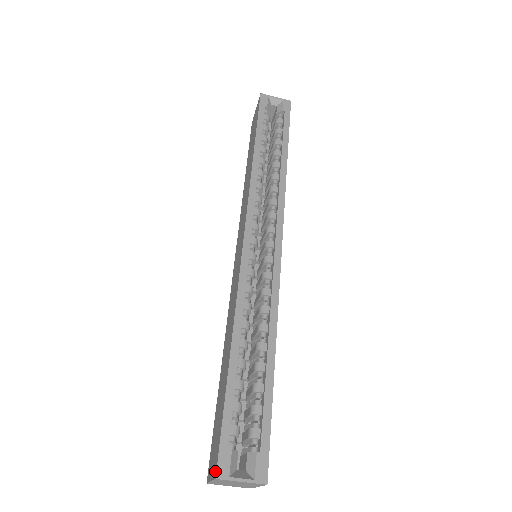
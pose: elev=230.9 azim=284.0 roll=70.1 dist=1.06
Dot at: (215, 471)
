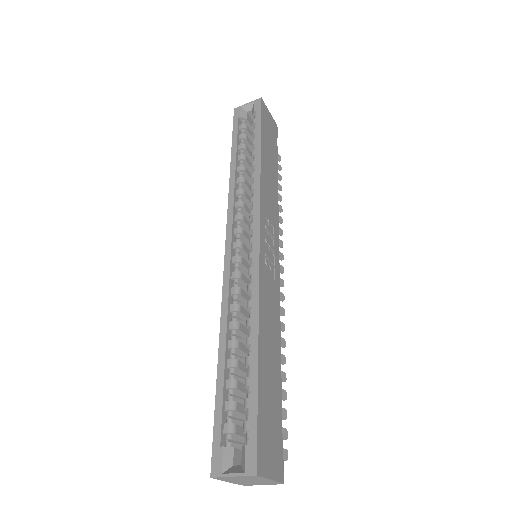
Dot at: (213, 471)
